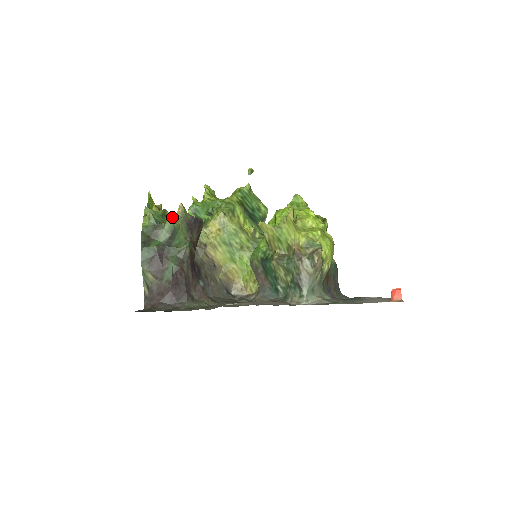
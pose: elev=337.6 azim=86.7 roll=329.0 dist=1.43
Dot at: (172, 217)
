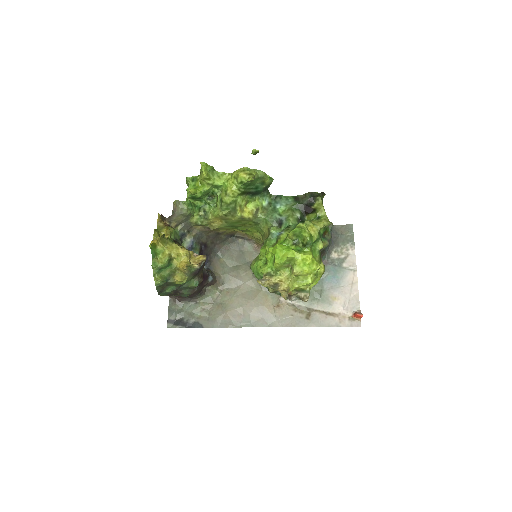
Dot at: (177, 259)
